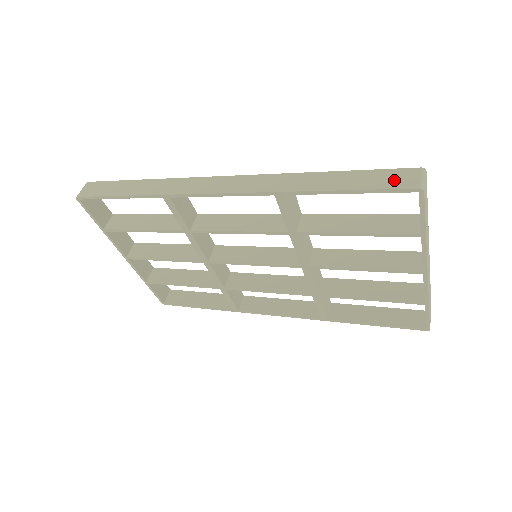
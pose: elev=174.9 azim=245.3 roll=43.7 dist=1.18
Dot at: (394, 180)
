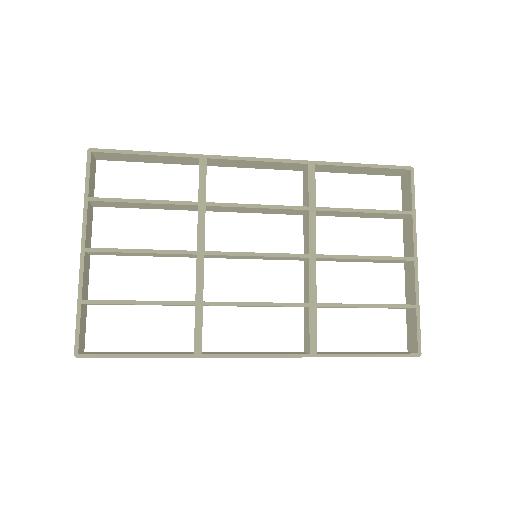
Dot at: occluded
